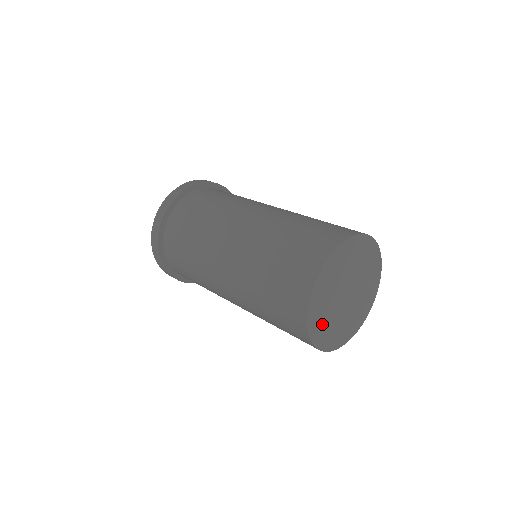
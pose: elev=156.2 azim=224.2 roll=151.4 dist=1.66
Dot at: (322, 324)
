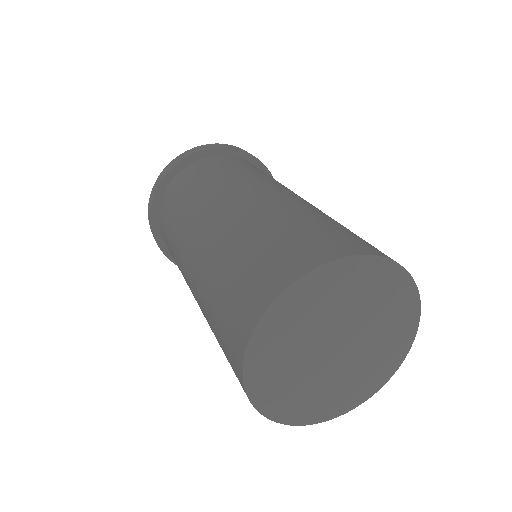
Dot at: (287, 395)
